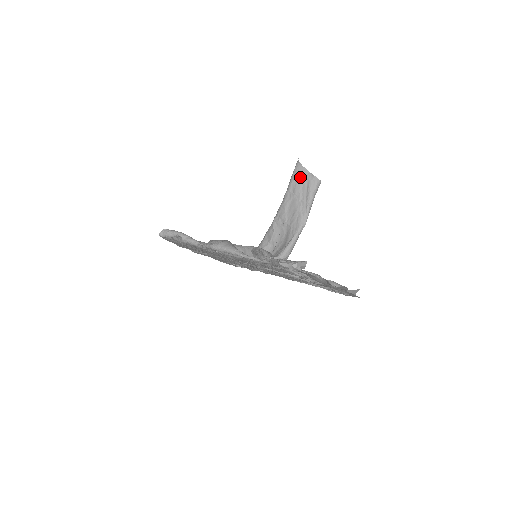
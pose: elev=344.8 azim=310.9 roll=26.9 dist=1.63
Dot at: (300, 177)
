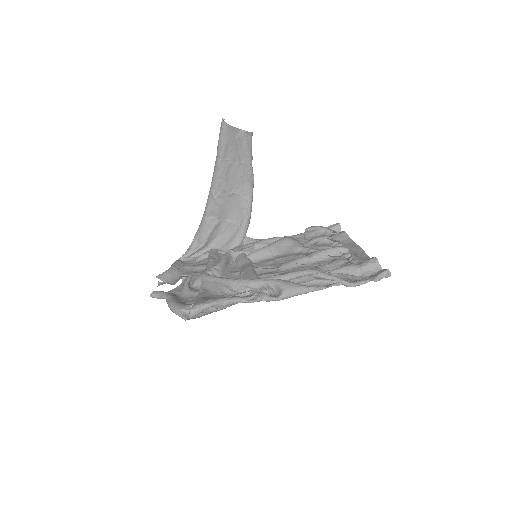
Dot at: (233, 140)
